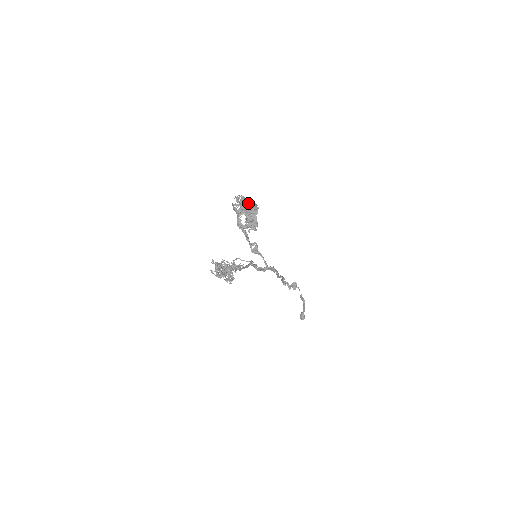
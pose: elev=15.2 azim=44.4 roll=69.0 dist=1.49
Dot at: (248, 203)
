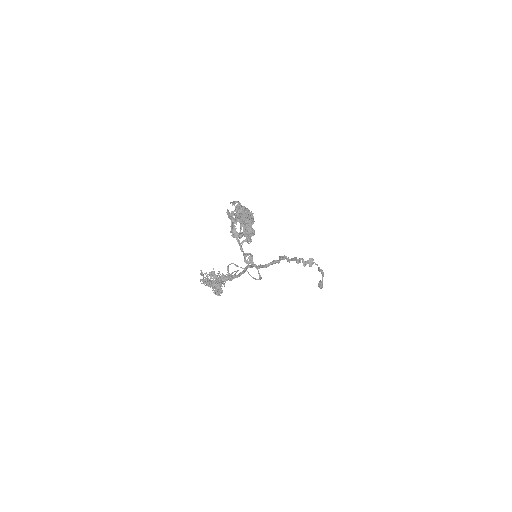
Dot at: (242, 214)
